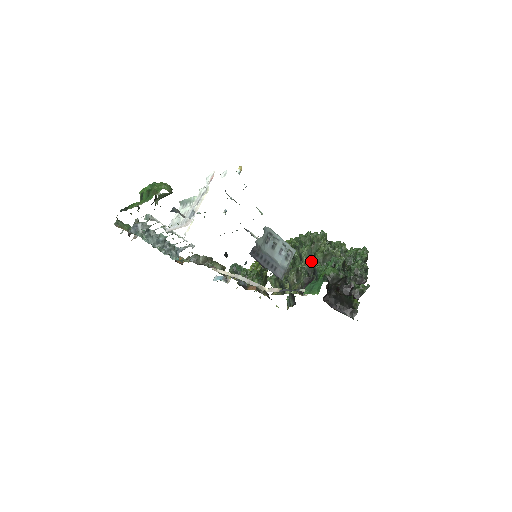
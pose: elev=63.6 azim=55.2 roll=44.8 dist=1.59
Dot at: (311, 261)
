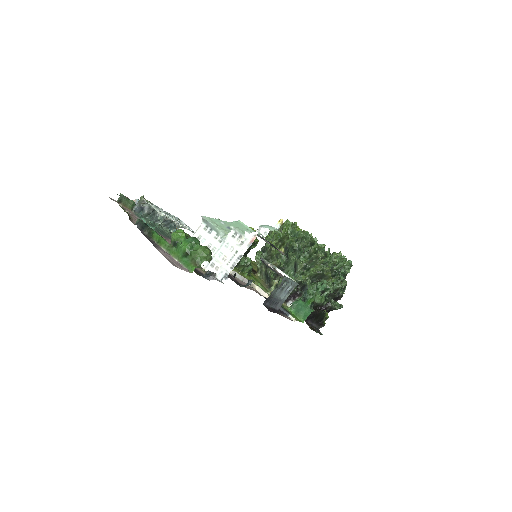
Dot at: (304, 274)
